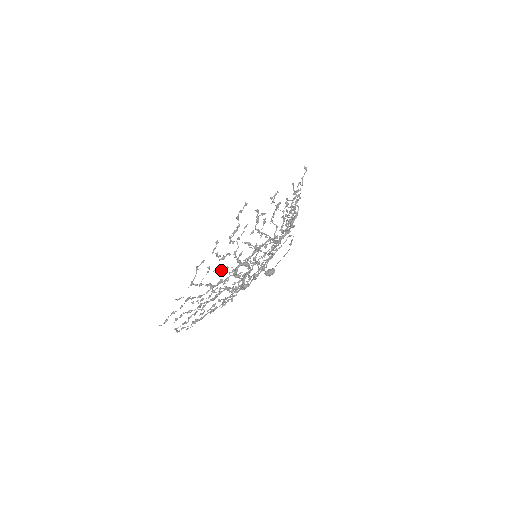
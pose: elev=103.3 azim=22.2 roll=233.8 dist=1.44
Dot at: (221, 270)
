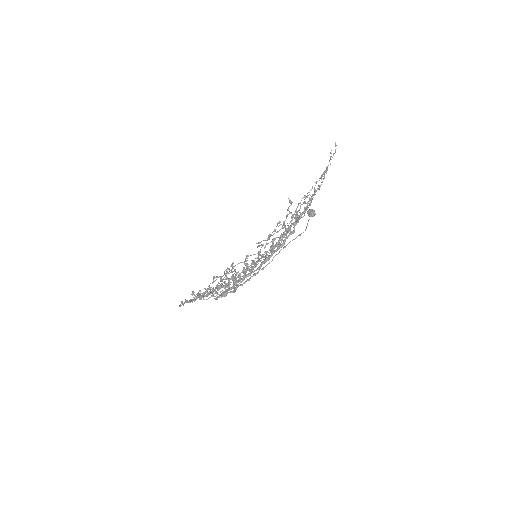
Dot at: (205, 296)
